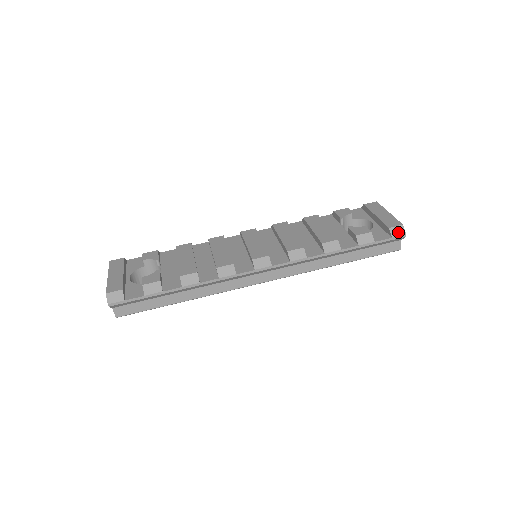
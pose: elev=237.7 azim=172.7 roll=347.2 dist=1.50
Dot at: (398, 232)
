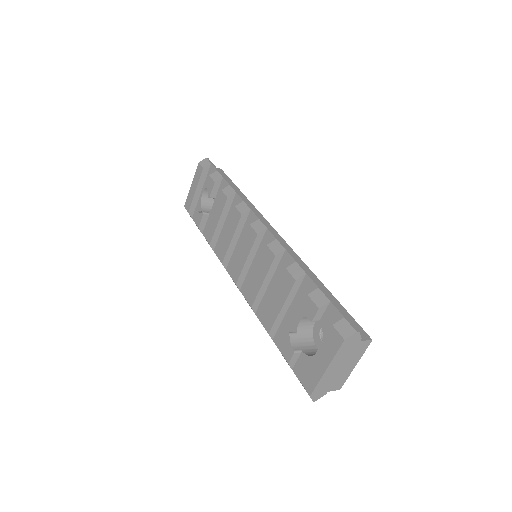
Dot at: occluded
